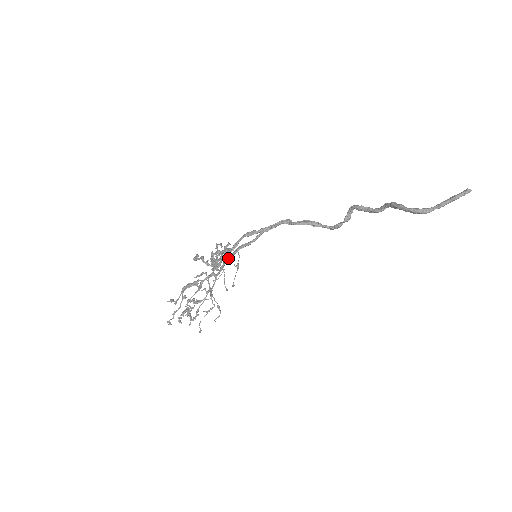
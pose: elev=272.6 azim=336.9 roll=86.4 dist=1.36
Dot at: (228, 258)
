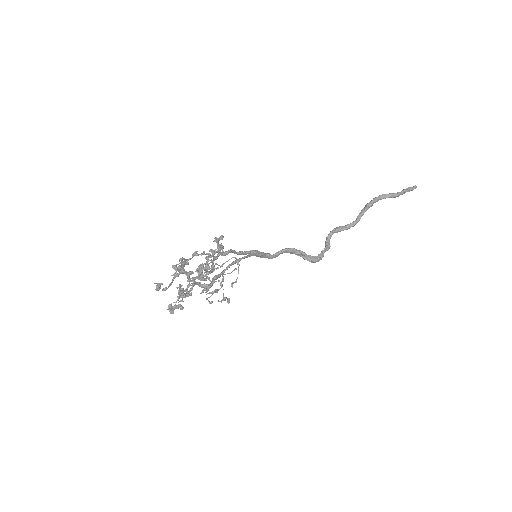
Dot at: (217, 275)
